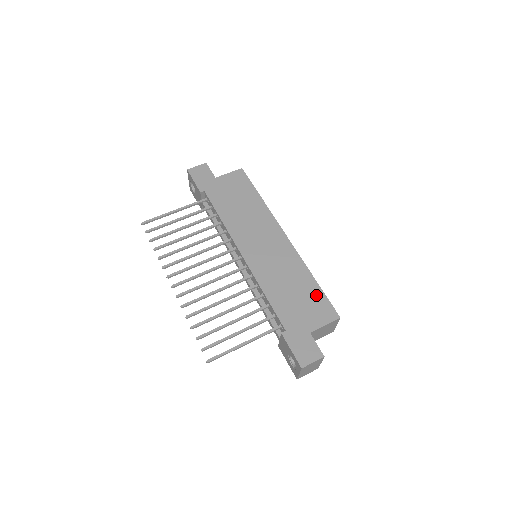
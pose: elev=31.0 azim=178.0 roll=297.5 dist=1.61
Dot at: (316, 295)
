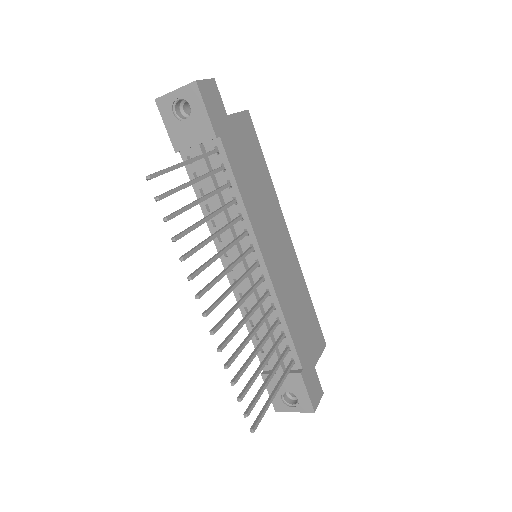
Dot at: (314, 319)
